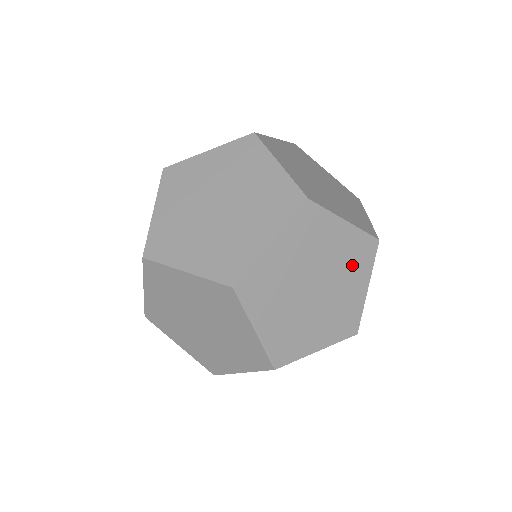
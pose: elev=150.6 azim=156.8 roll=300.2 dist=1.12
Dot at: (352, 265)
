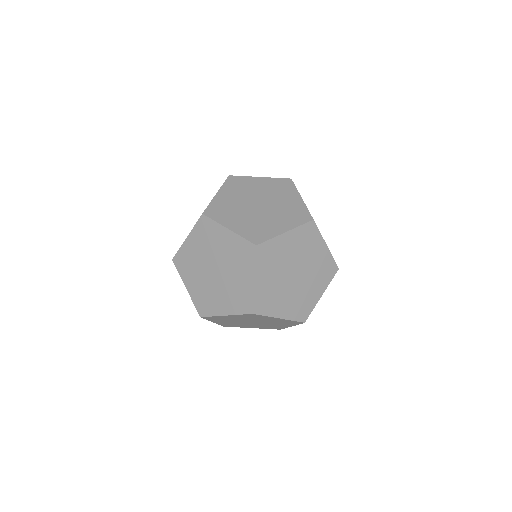
Dot at: (280, 192)
